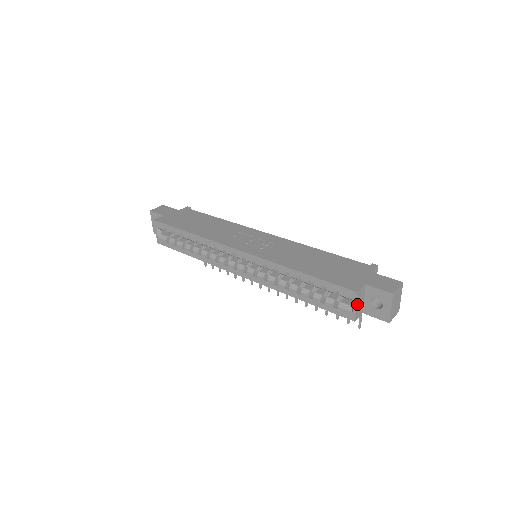
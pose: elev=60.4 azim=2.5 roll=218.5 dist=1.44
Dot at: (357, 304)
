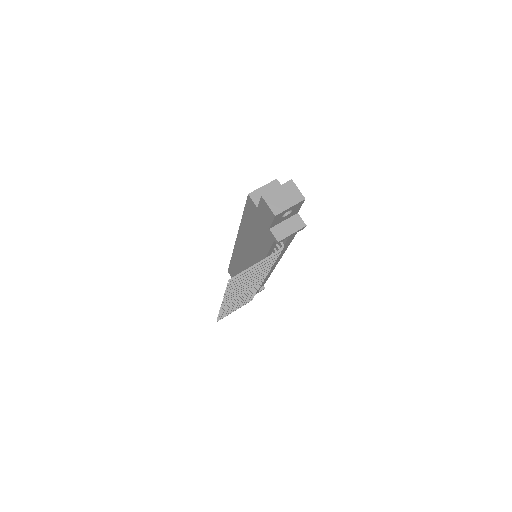
Dot at: (266, 188)
